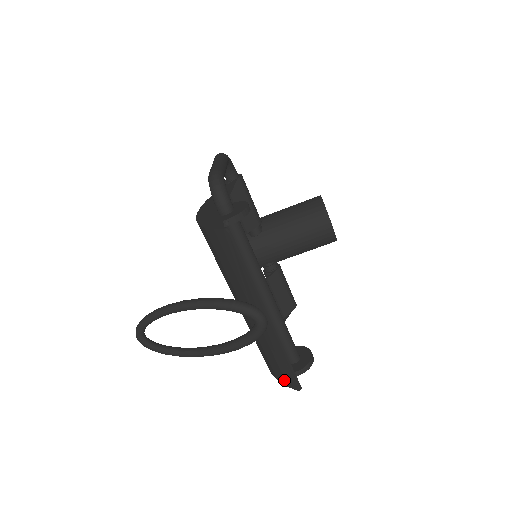
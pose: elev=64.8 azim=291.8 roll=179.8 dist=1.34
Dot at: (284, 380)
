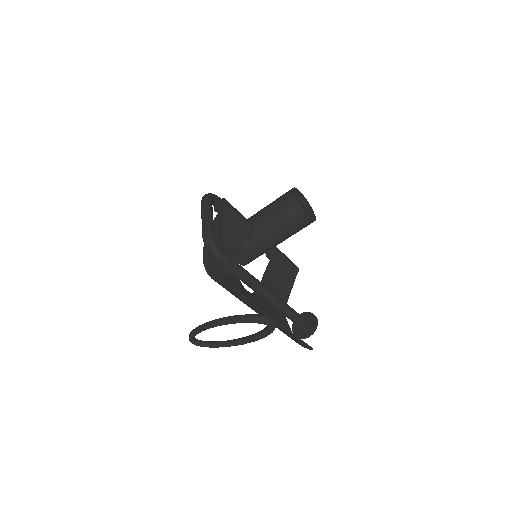
Dot at: (300, 344)
